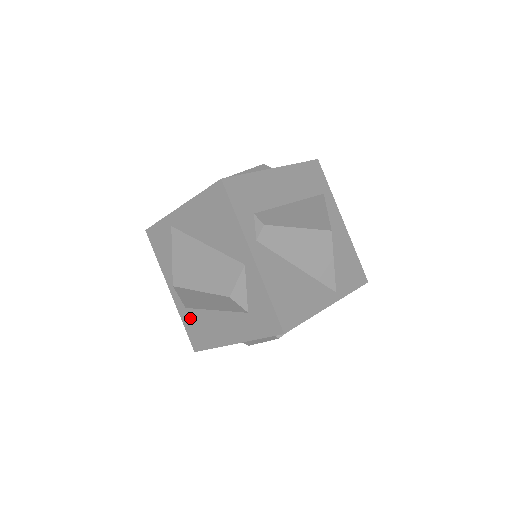
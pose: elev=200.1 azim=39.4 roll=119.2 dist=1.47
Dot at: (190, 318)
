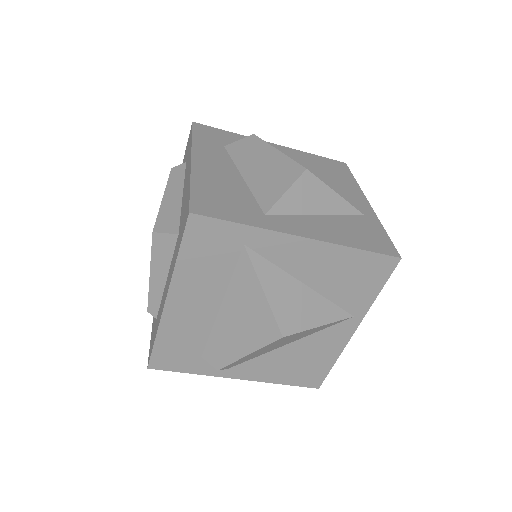
Dot at: occluded
